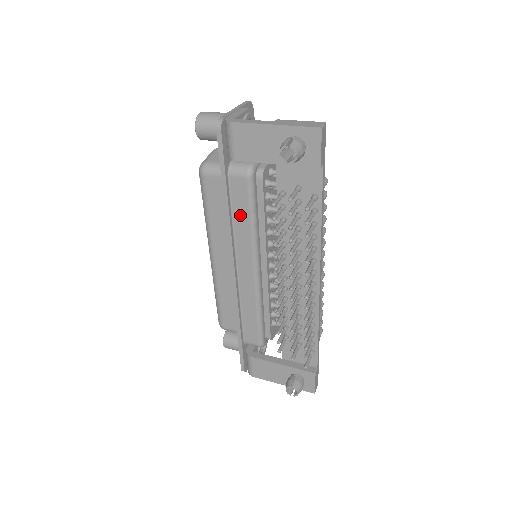
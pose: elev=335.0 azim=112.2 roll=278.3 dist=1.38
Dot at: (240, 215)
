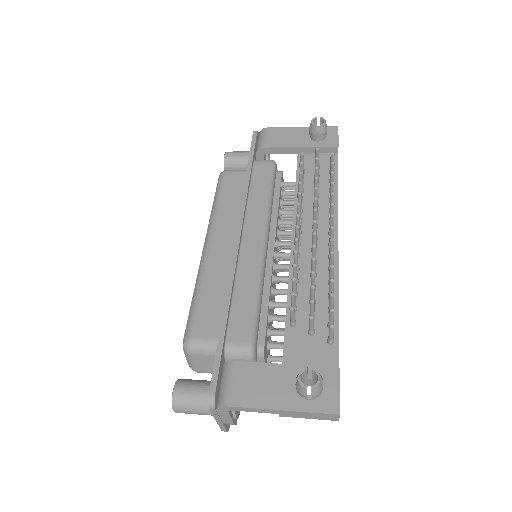
Dot at: (258, 189)
